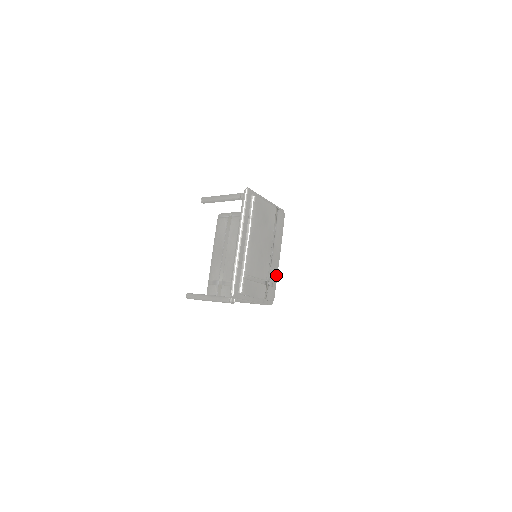
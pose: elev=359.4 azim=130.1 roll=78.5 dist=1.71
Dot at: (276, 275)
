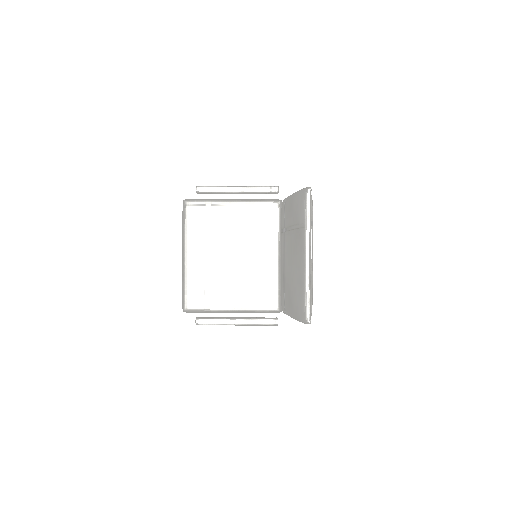
Dot at: occluded
